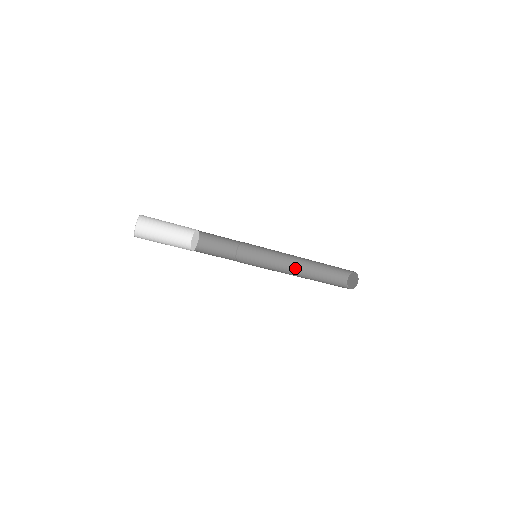
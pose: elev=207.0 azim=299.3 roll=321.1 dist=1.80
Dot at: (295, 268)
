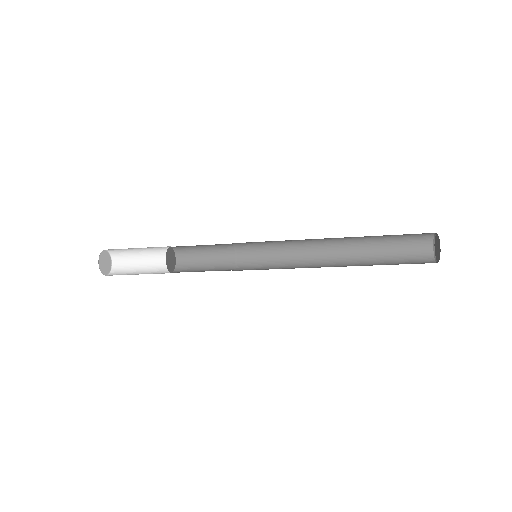
Dot at: (331, 247)
